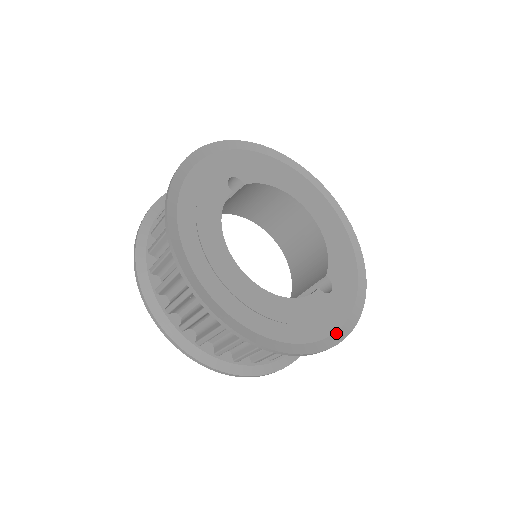
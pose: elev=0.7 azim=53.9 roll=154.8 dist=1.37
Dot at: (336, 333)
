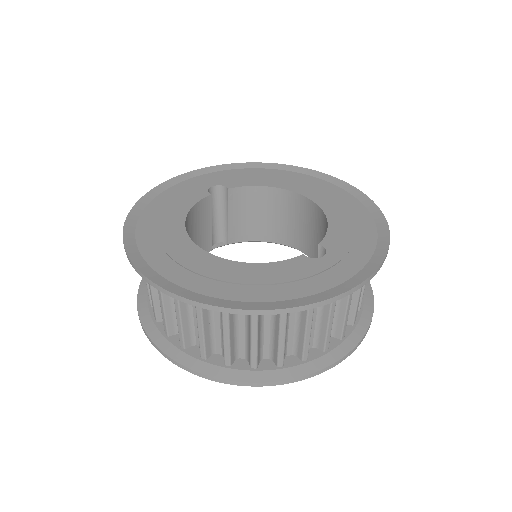
Dot at: (320, 293)
